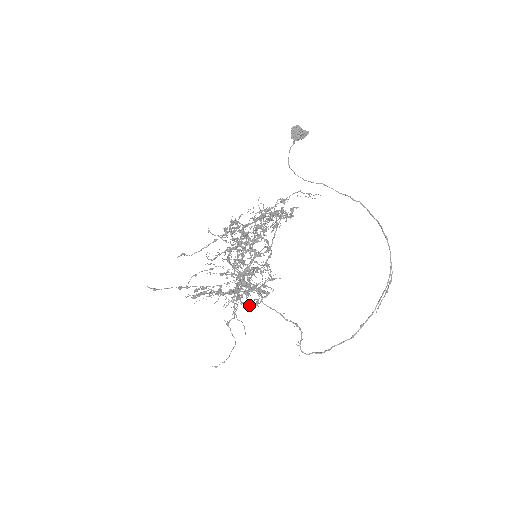
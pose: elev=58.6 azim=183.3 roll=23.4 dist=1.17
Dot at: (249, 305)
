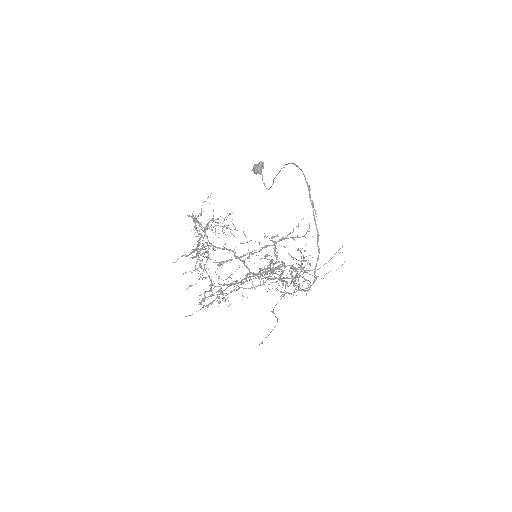
Dot at: (211, 284)
